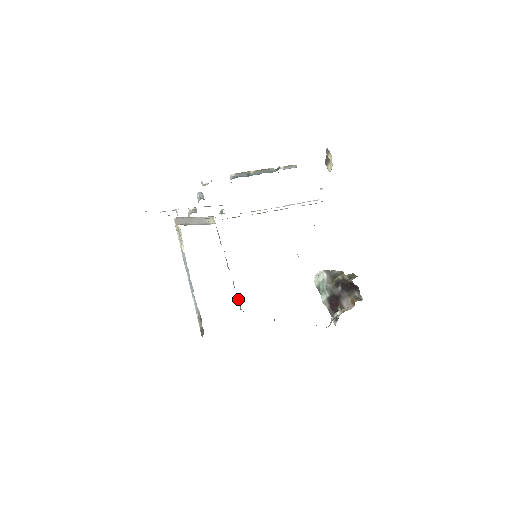
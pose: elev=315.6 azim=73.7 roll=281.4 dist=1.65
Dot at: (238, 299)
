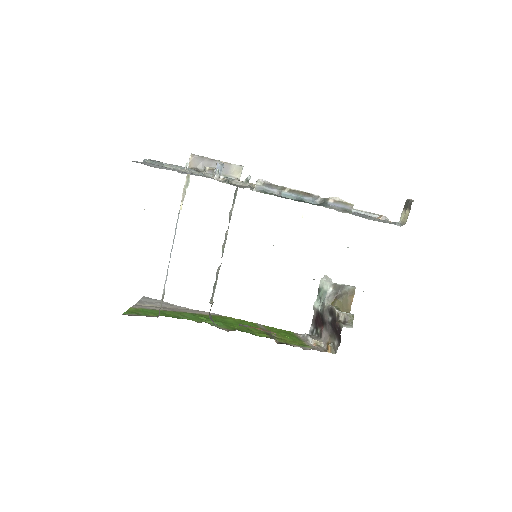
Dot at: (215, 287)
